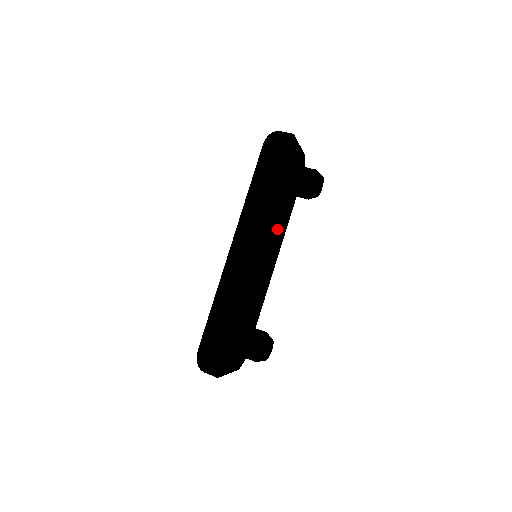
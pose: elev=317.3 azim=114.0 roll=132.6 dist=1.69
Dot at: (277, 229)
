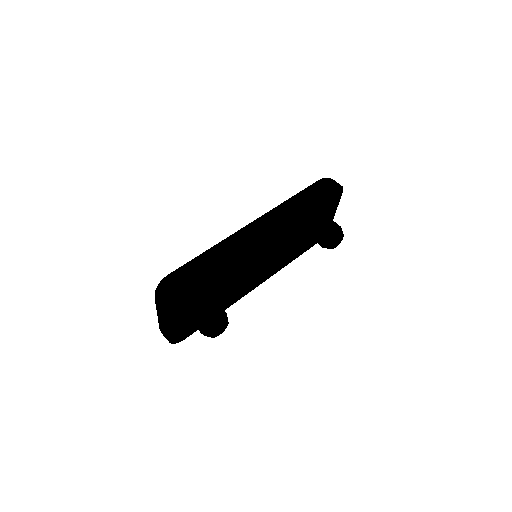
Dot at: (277, 260)
